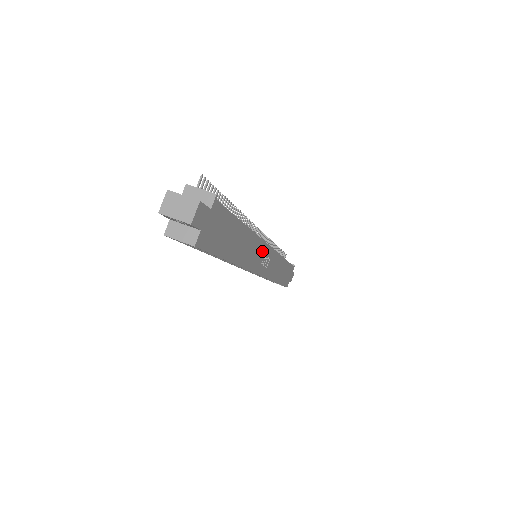
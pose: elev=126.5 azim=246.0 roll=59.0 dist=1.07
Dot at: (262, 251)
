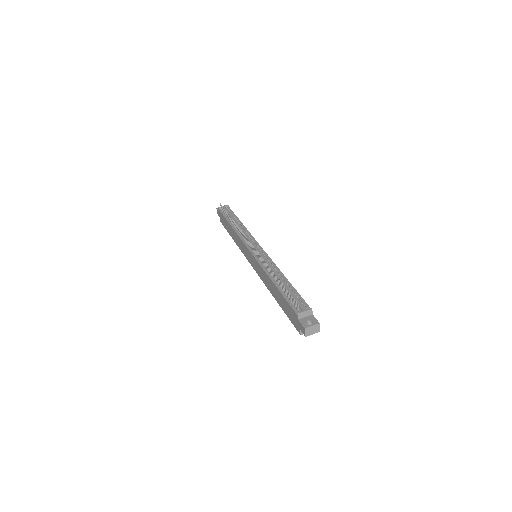
Dot at: occluded
